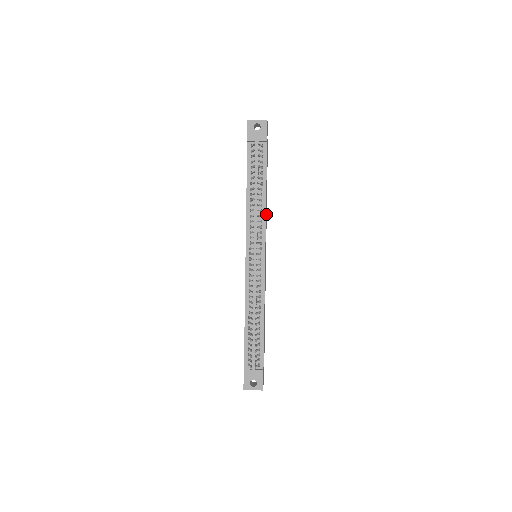
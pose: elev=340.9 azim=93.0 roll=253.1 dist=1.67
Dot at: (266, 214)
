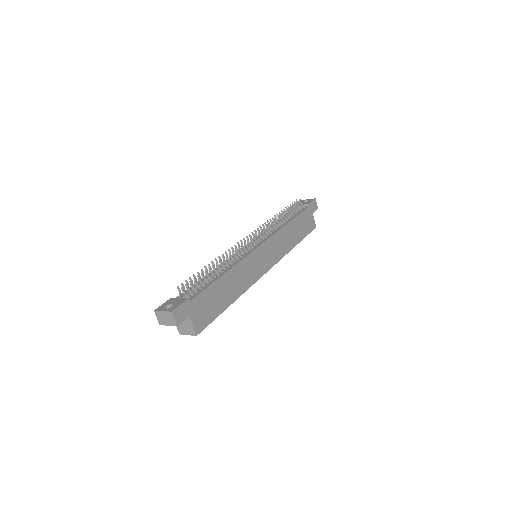
Dot at: (286, 246)
